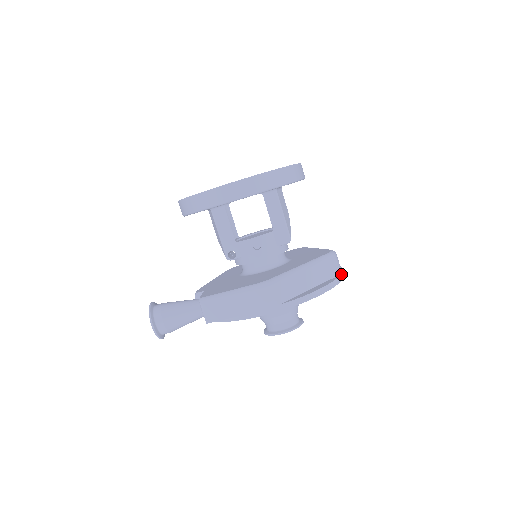
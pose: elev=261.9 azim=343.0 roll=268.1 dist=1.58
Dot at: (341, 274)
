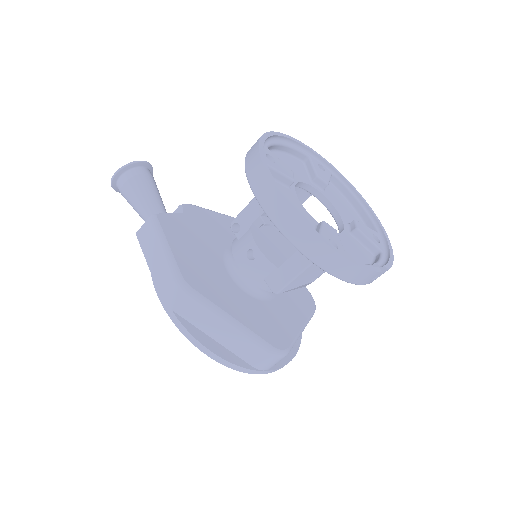
Dot at: (259, 370)
